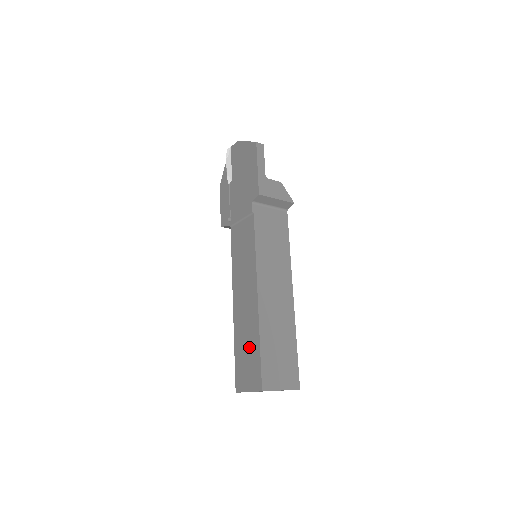
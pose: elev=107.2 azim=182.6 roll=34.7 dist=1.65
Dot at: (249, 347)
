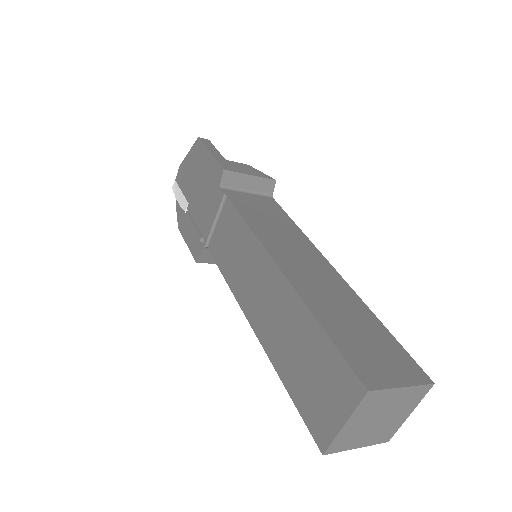
Dot at: (304, 350)
